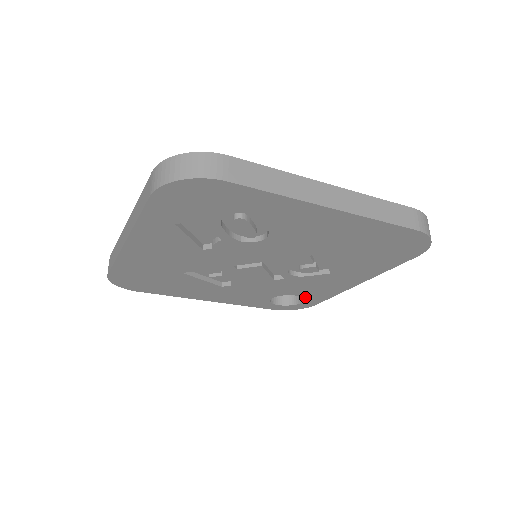
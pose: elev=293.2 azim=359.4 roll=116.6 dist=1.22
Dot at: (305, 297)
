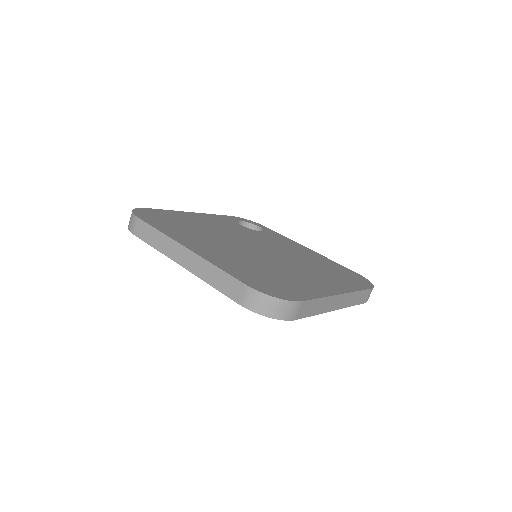
Dot at: occluded
